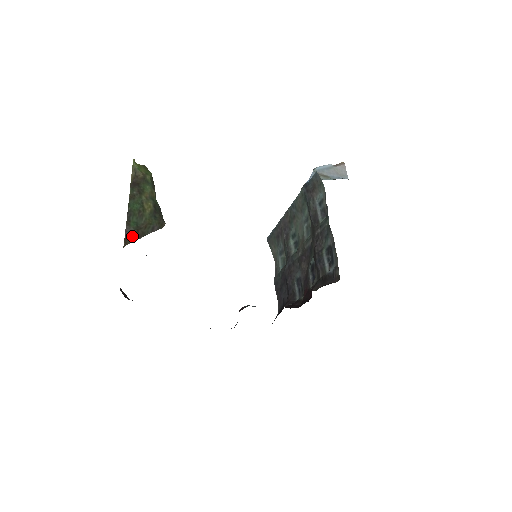
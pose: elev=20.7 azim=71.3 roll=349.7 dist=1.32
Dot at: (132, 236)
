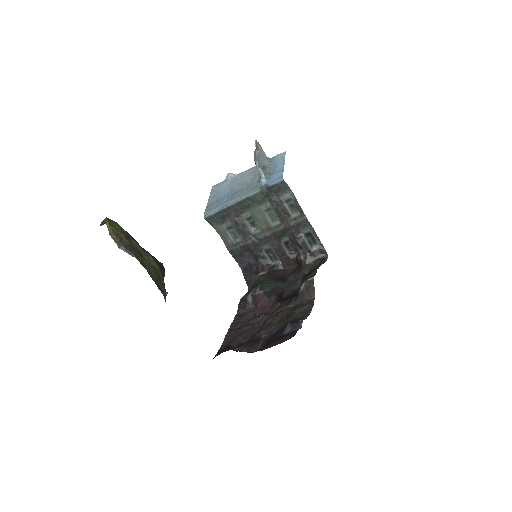
Dot at: occluded
